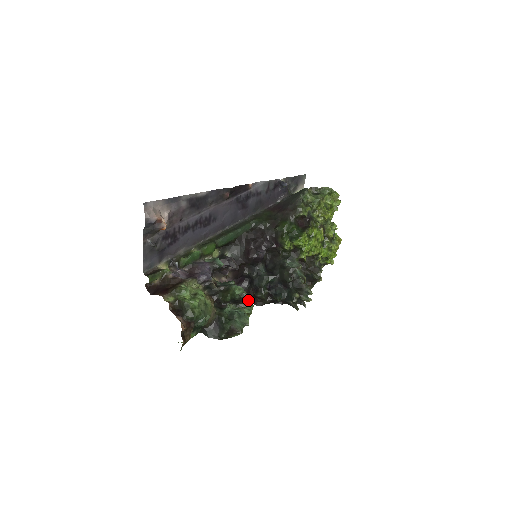
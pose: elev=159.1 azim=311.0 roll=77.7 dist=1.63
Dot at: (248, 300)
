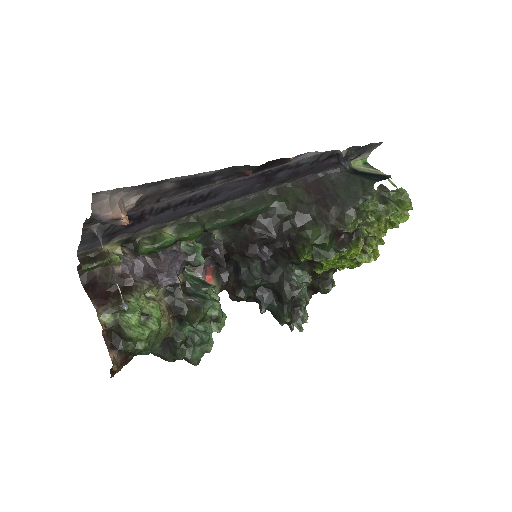
Dot at: (223, 288)
